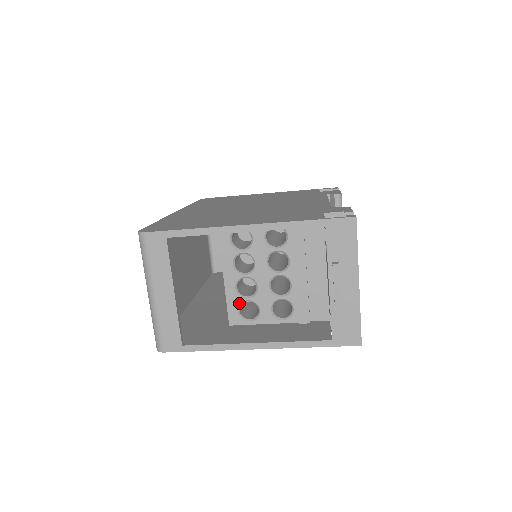
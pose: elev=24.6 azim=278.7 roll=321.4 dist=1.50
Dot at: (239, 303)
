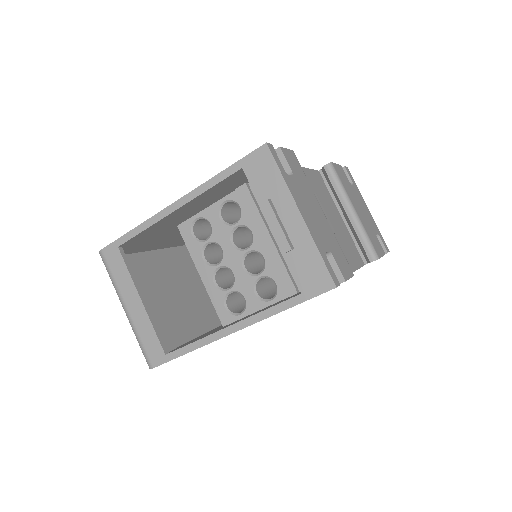
Dot at: (223, 298)
